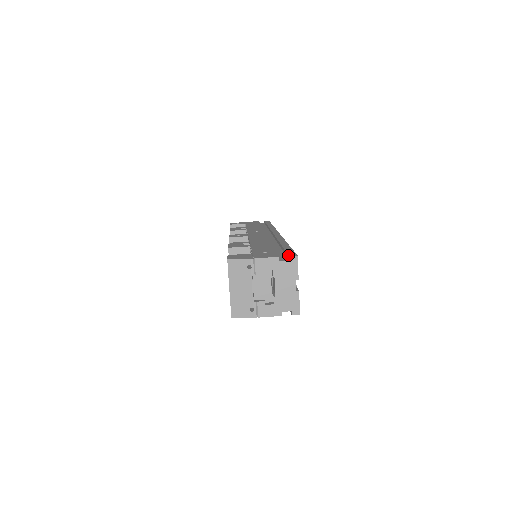
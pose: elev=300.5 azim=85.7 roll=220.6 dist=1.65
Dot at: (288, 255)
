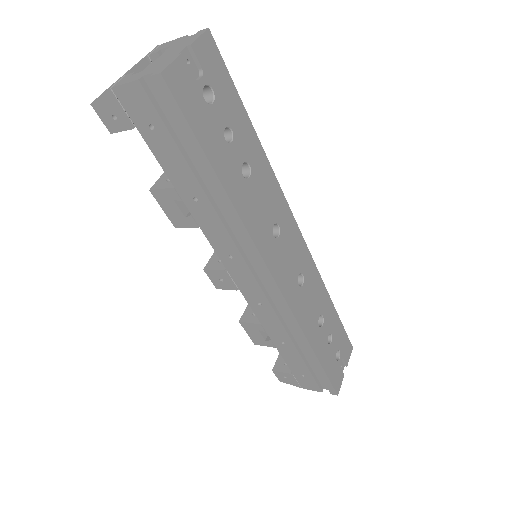
Dot at: occluded
